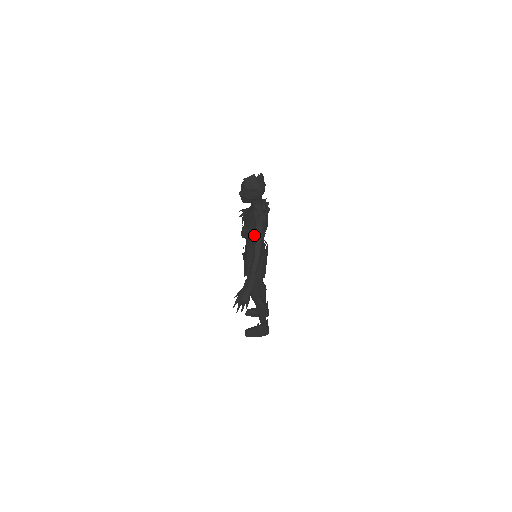
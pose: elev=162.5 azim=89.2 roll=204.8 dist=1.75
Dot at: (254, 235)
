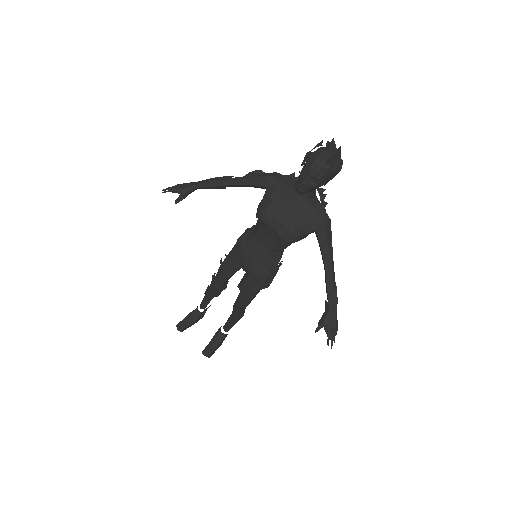
Dot at: (322, 236)
